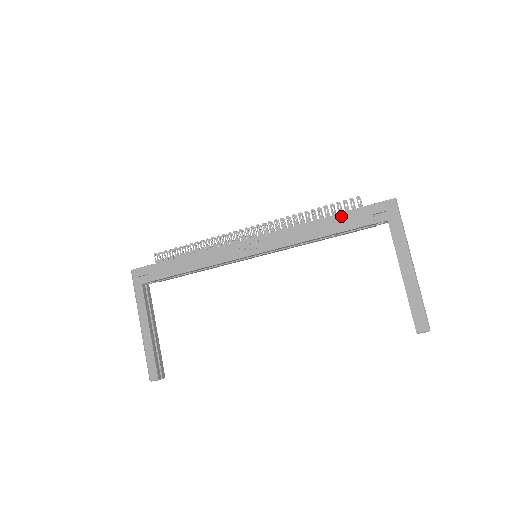
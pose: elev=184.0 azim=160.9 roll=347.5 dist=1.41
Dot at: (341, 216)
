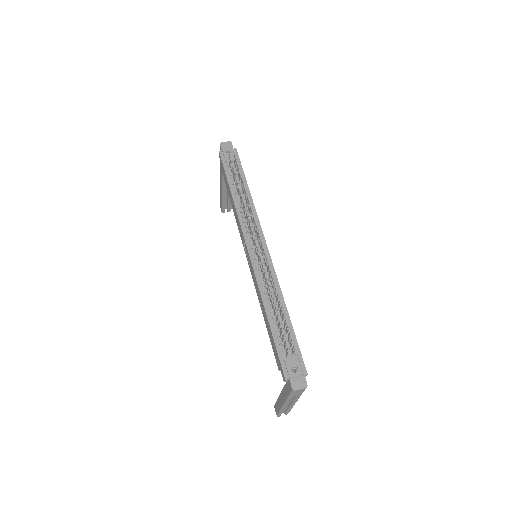
Dot at: (272, 337)
